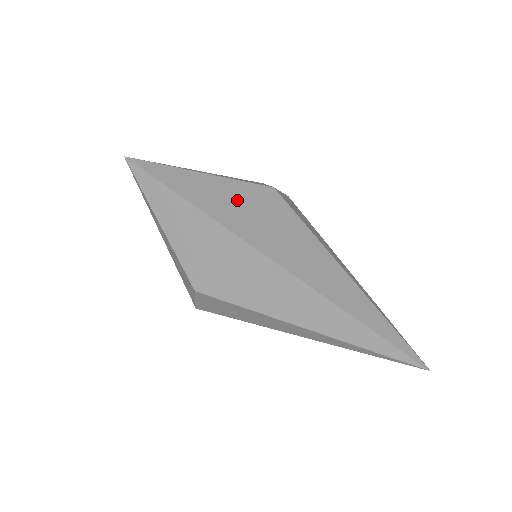
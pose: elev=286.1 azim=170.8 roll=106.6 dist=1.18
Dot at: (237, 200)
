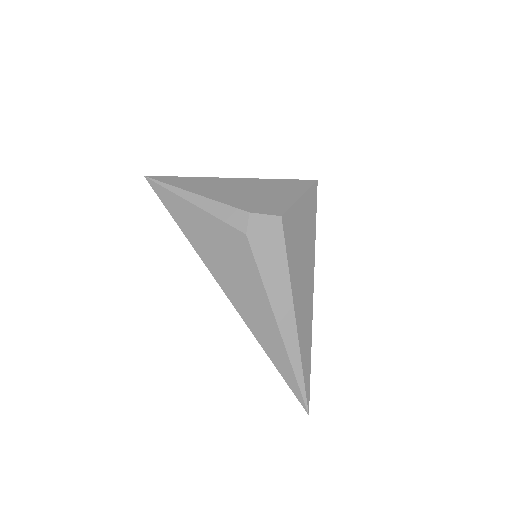
Dot at: (216, 242)
